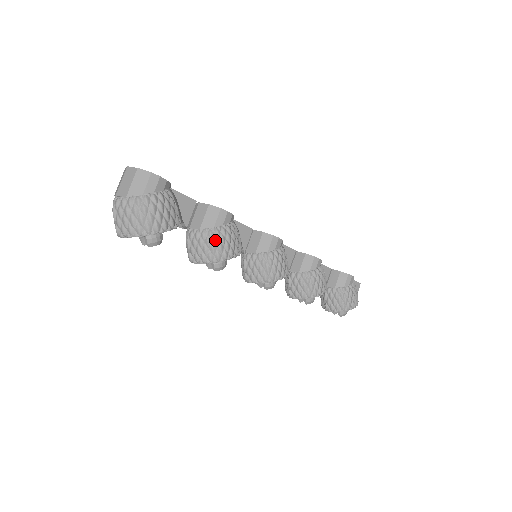
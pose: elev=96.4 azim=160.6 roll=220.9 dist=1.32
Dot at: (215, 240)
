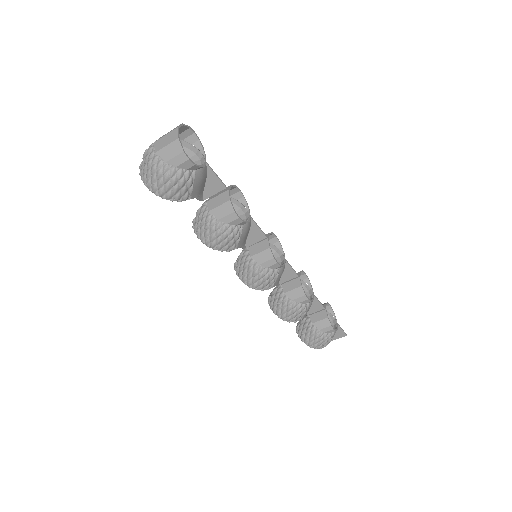
Dot at: (212, 229)
